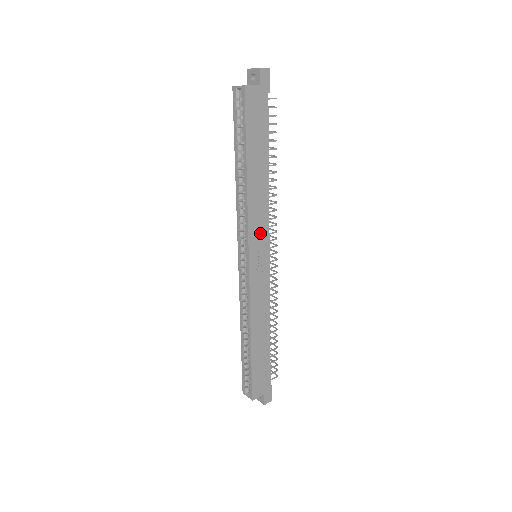
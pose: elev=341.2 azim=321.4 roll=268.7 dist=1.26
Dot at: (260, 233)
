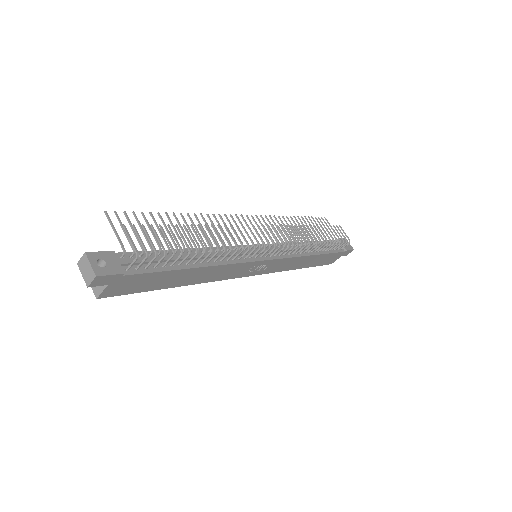
Dot at: (241, 269)
